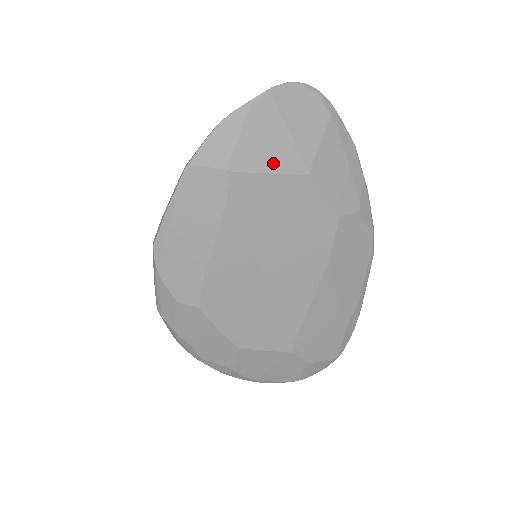
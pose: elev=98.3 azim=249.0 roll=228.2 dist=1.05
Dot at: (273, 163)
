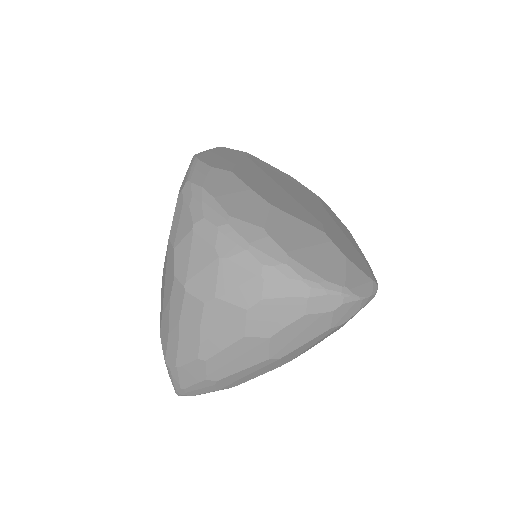
Dot at: occluded
